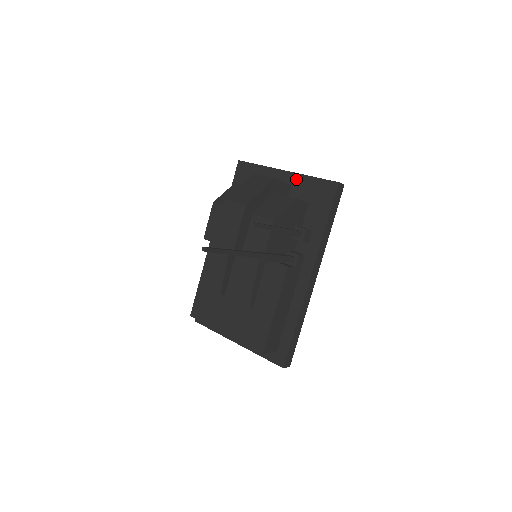
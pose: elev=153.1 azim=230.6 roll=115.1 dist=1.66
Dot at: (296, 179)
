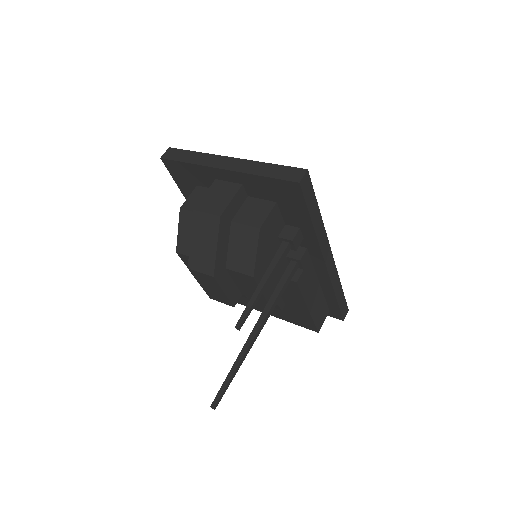
Dot at: (243, 179)
